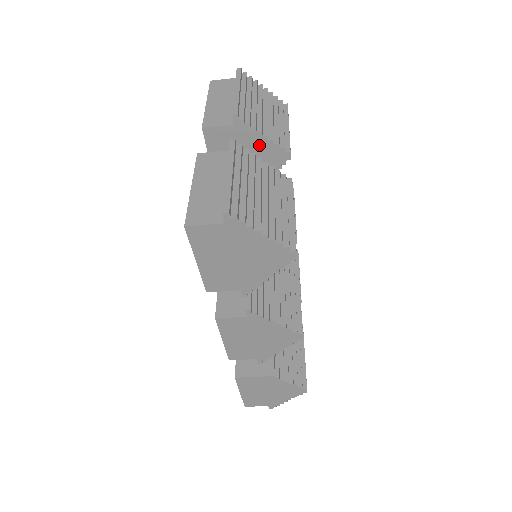
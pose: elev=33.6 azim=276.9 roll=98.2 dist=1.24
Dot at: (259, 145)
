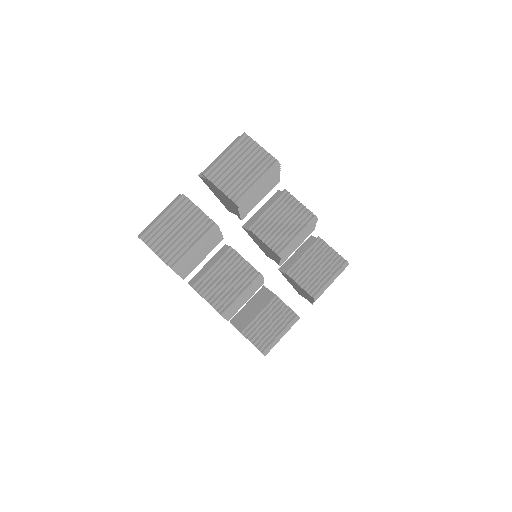
Dot at: (222, 193)
